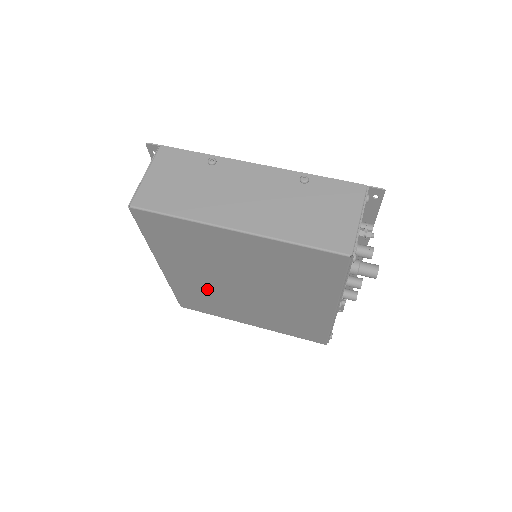
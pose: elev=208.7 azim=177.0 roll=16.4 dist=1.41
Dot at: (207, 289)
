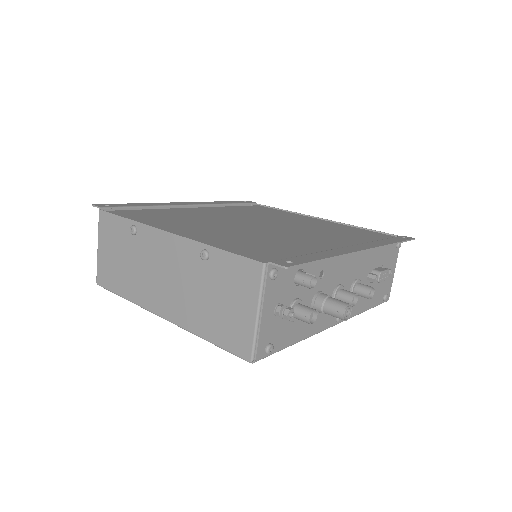
Dot at: occluded
